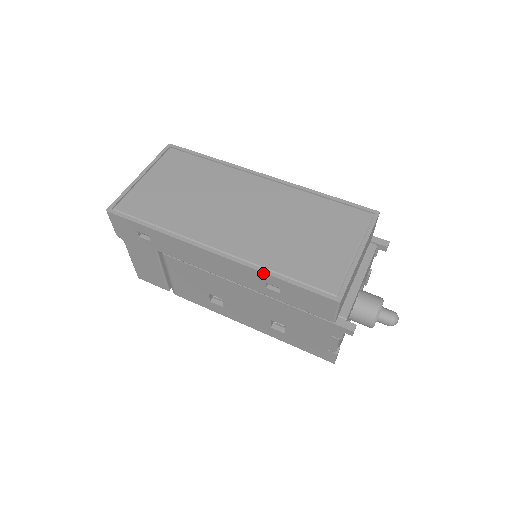
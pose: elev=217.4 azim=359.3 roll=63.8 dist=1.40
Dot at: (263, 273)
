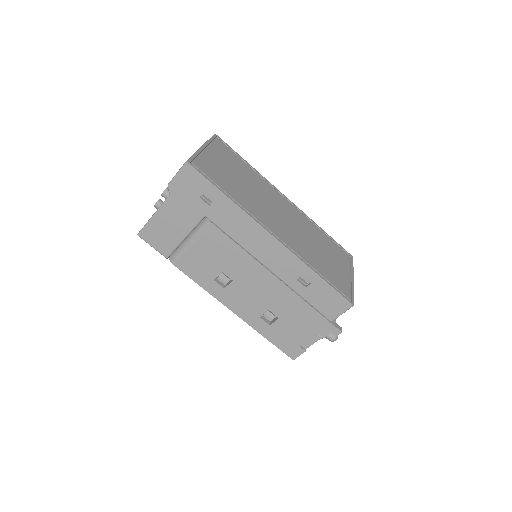
Dot at: (308, 267)
